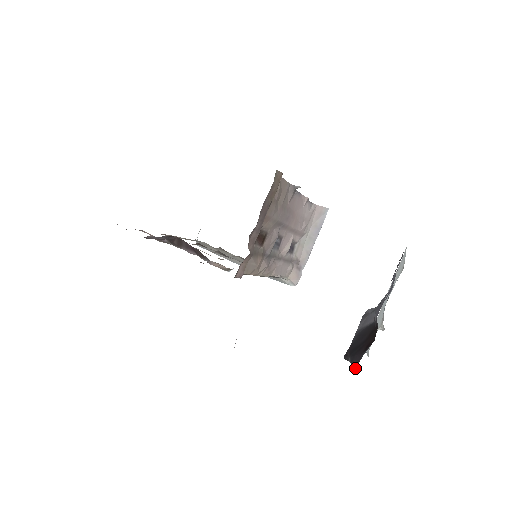
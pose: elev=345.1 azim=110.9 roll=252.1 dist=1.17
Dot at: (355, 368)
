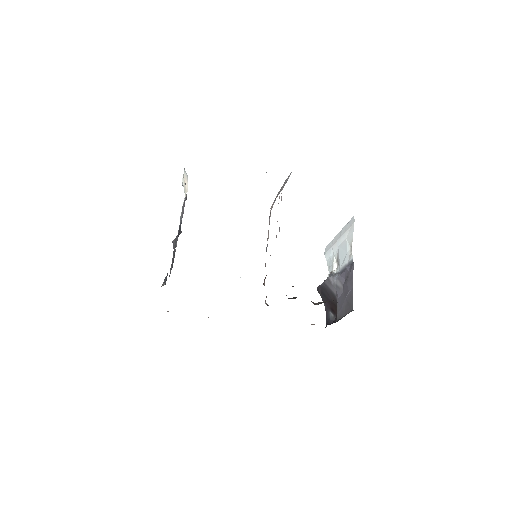
Dot at: (326, 315)
